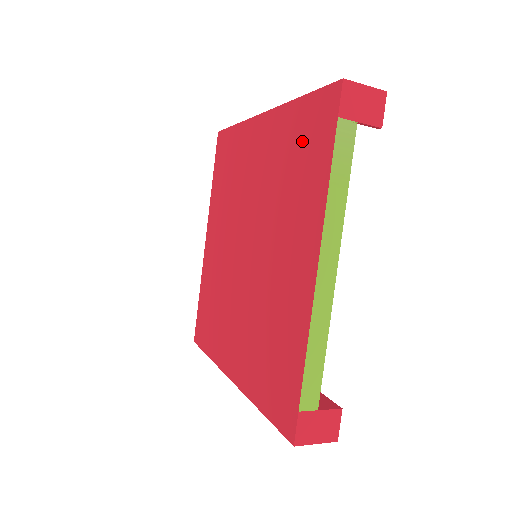
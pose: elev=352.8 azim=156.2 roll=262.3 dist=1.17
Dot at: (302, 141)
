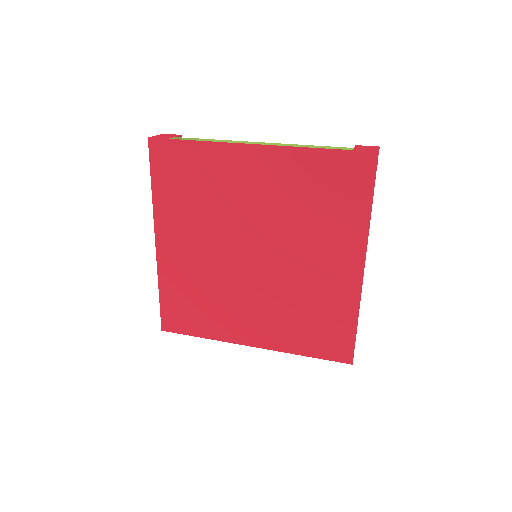
Dot at: (331, 184)
